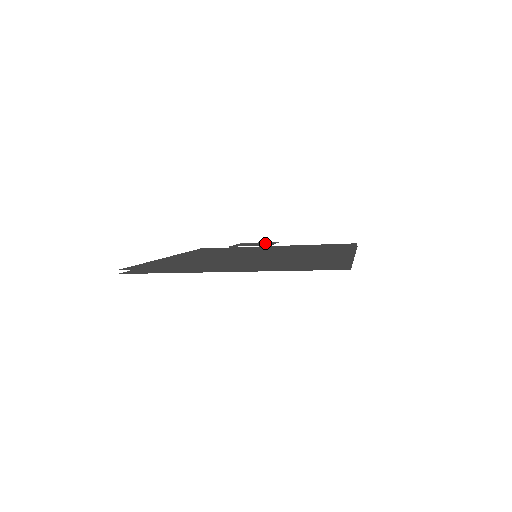
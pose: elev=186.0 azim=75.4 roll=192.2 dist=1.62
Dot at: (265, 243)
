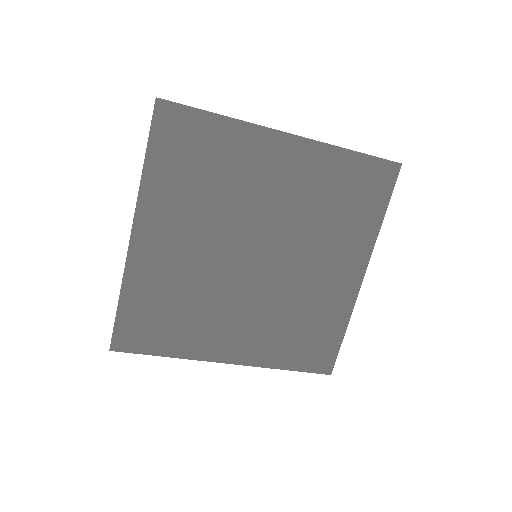
Dot at: occluded
